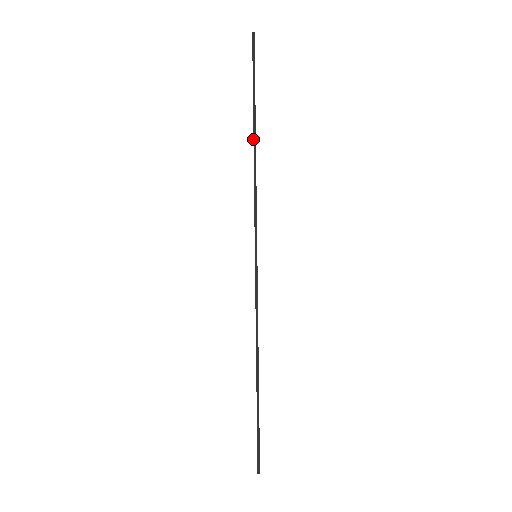
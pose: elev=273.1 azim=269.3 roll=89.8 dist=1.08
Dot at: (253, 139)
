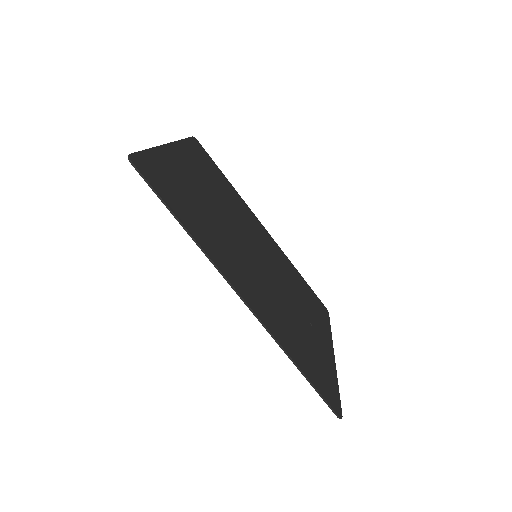
Dot at: occluded
